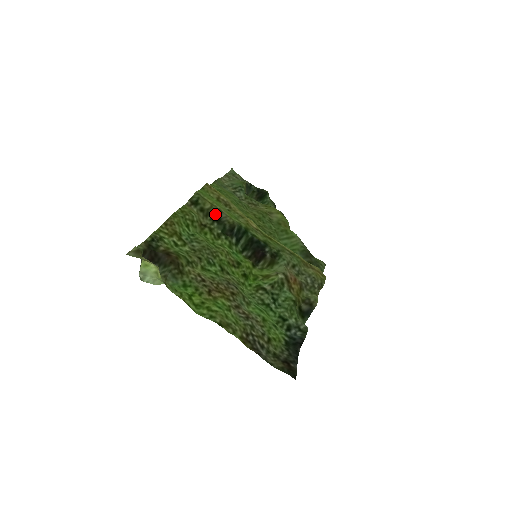
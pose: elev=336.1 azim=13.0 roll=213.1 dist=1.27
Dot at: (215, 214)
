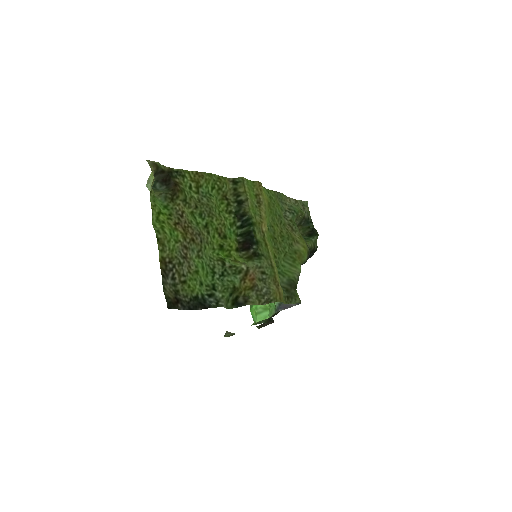
Dot at: (241, 198)
